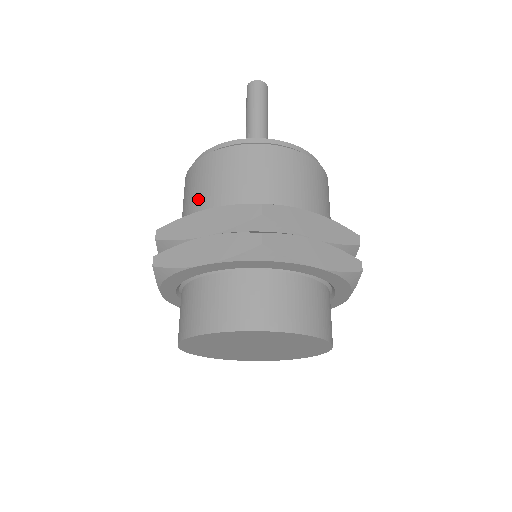
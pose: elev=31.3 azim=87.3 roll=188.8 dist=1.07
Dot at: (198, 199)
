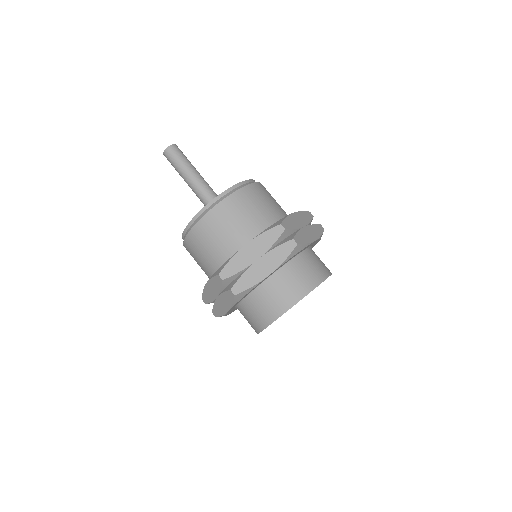
Dot at: (202, 269)
